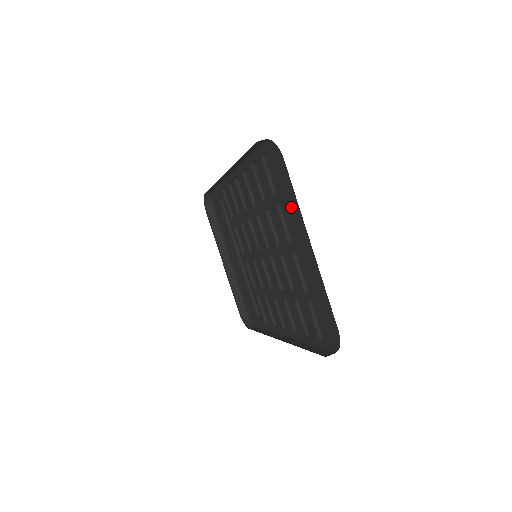
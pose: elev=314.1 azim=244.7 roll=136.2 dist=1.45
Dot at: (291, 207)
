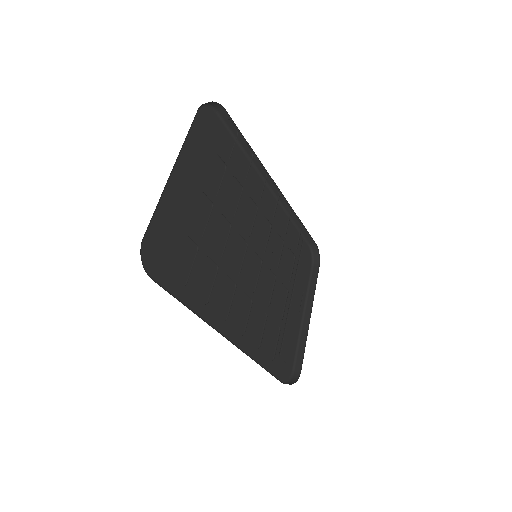
Dot at: occluded
